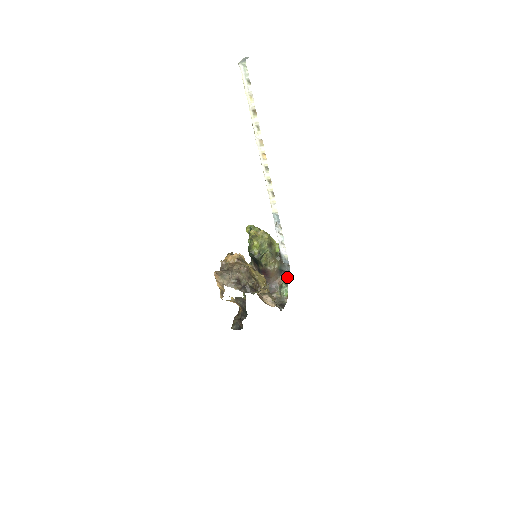
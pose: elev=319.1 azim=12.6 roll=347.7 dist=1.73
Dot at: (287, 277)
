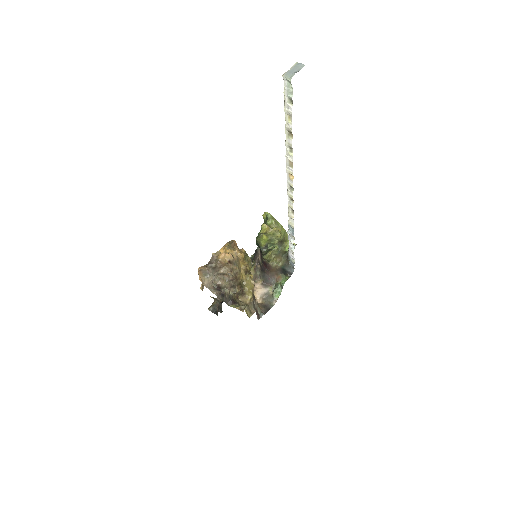
Dot at: (286, 280)
